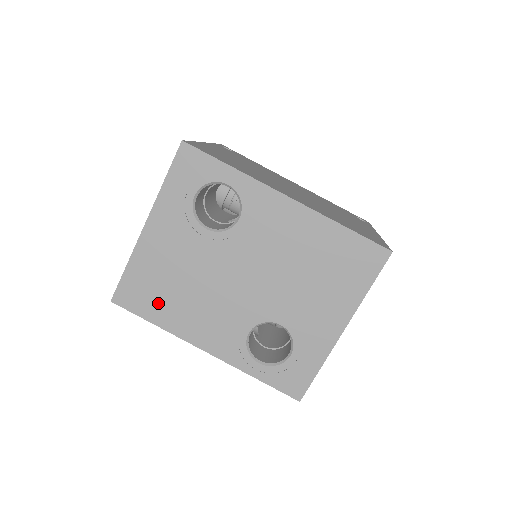
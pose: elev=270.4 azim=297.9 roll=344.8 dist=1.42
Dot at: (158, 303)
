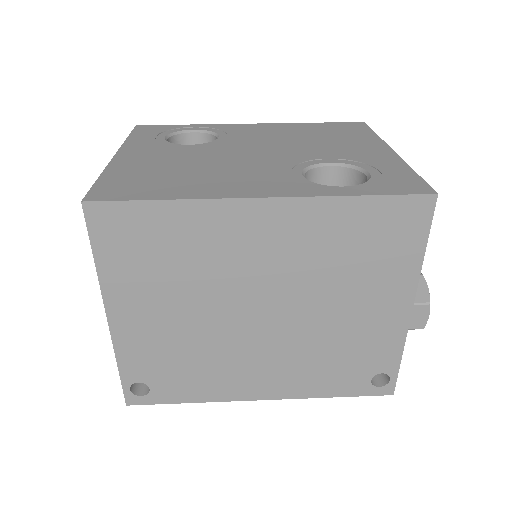
Dot at: (161, 186)
